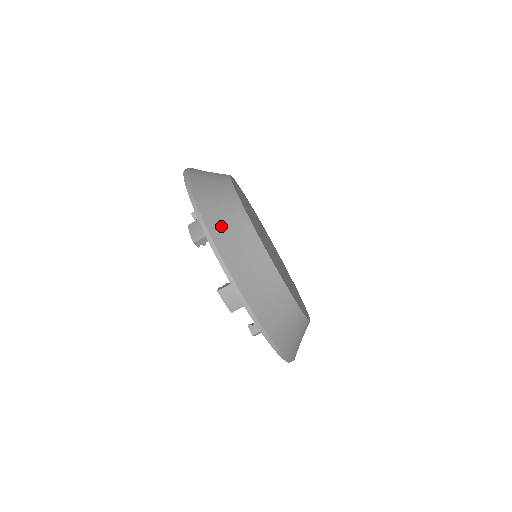
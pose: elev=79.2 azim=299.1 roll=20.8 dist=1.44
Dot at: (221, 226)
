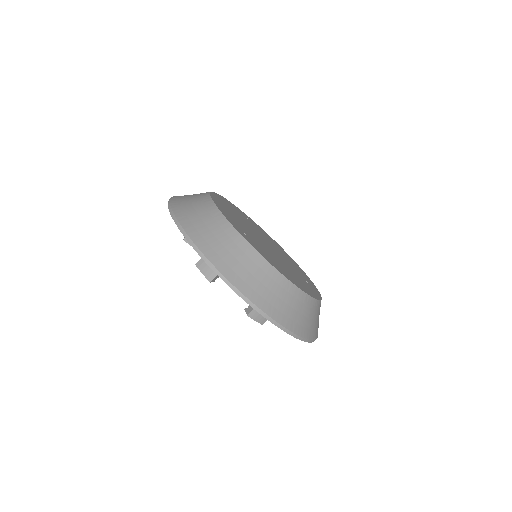
Dot at: (239, 273)
